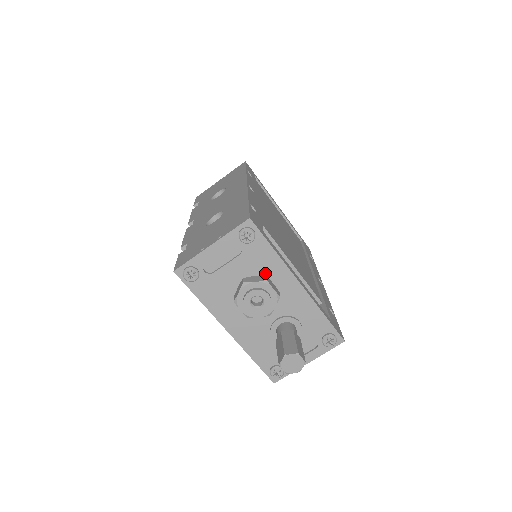
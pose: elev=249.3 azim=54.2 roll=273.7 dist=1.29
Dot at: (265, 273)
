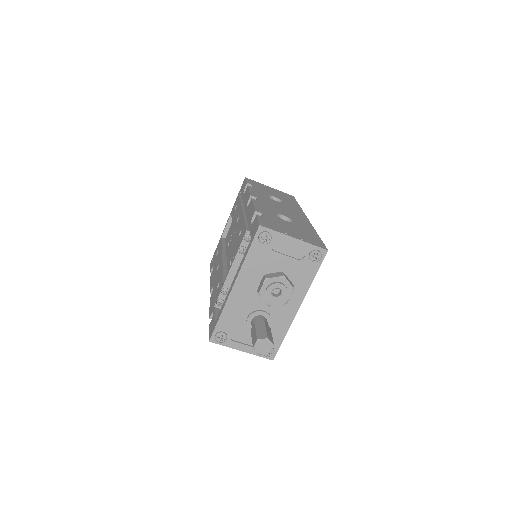
Dot at: (294, 283)
